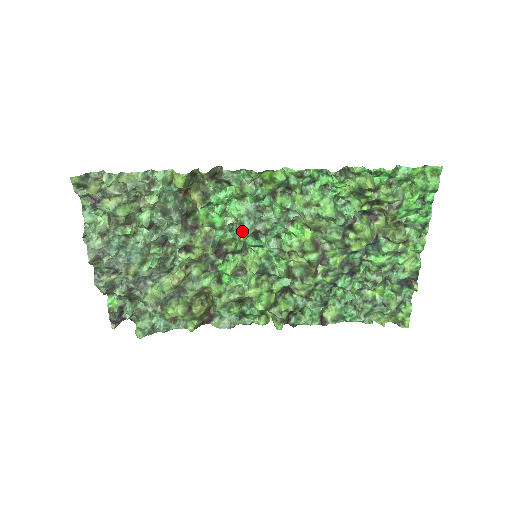
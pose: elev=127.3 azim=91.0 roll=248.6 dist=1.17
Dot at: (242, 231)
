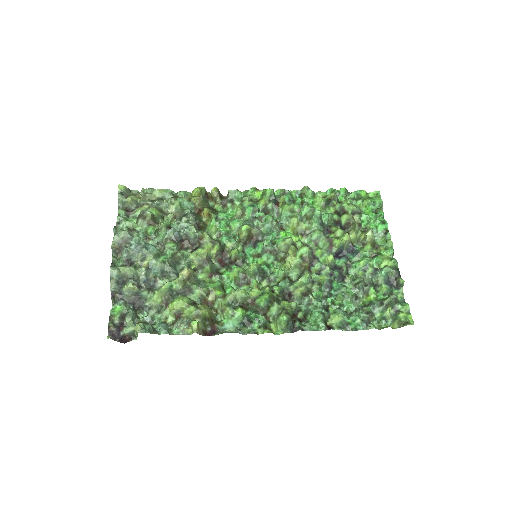
Dot at: (244, 225)
